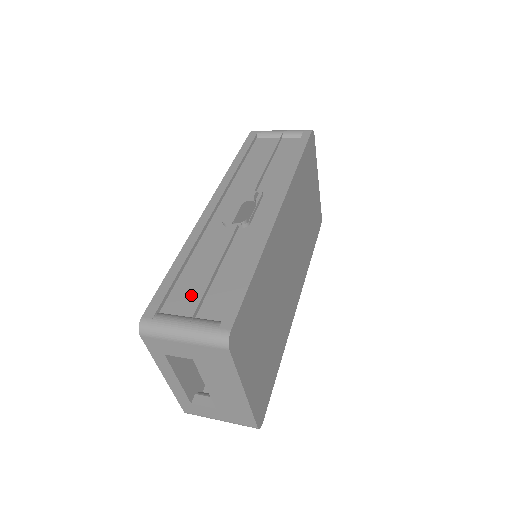
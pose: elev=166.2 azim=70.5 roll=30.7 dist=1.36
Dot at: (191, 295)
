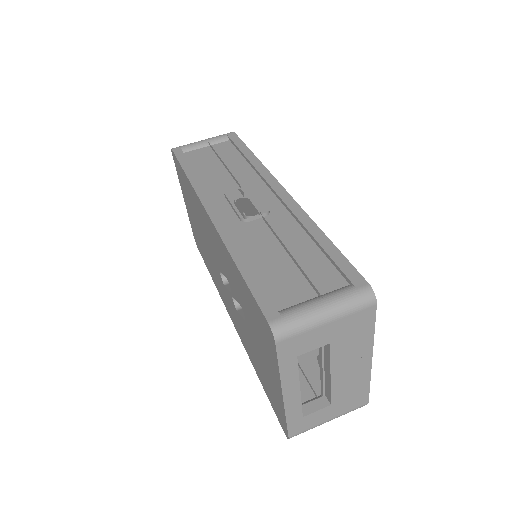
Dot at: (290, 283)
